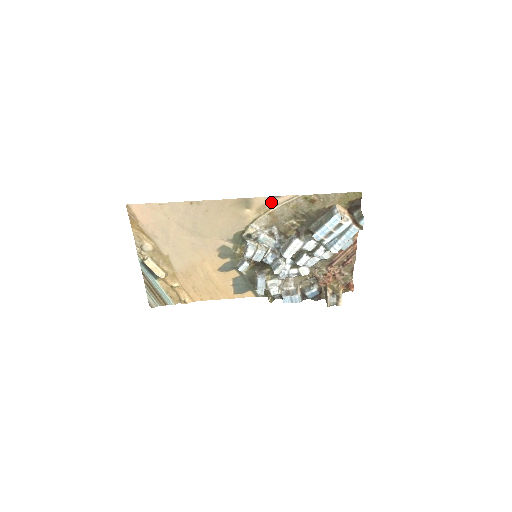
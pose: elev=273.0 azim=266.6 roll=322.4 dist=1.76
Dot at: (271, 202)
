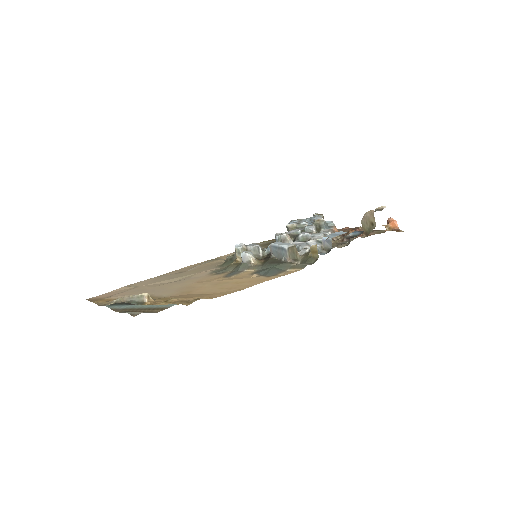
Dot at: occluded
